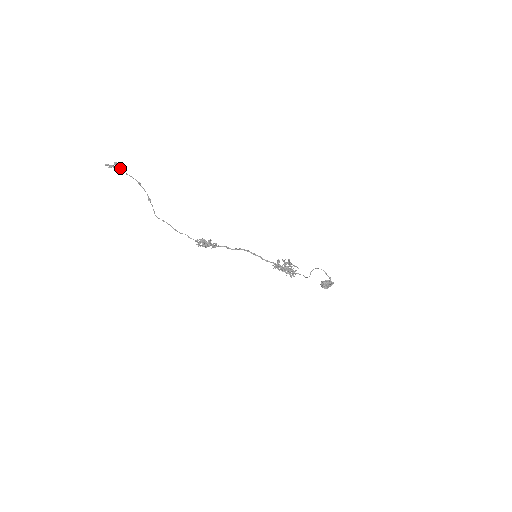
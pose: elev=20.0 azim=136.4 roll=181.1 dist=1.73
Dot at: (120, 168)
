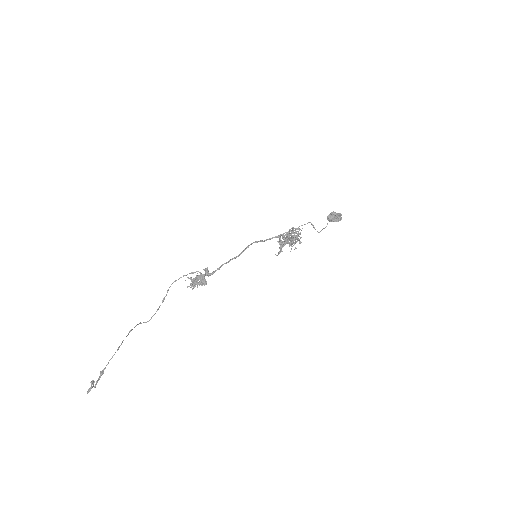
Dot at: (99, 378)
